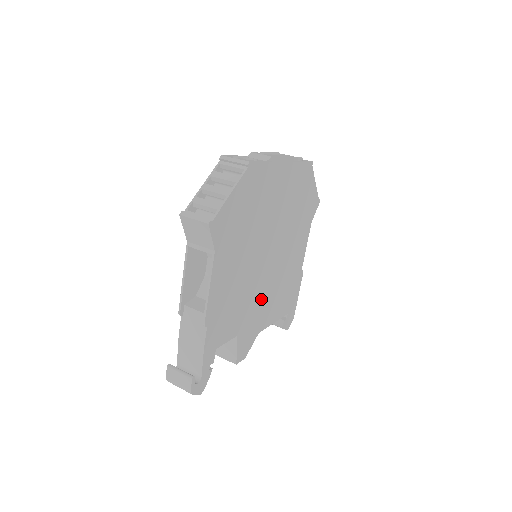
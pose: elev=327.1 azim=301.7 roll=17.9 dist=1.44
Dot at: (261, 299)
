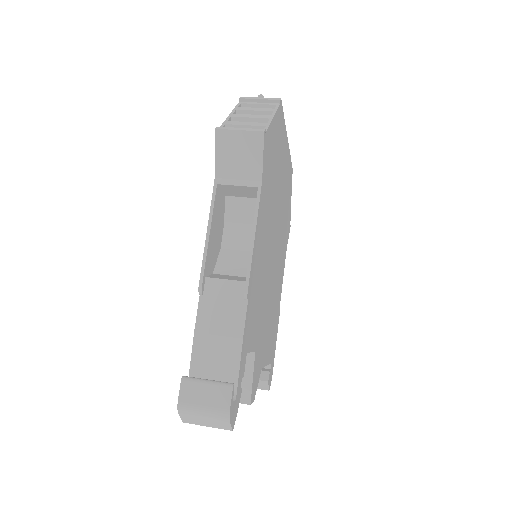
Dot at: (266, 313)
